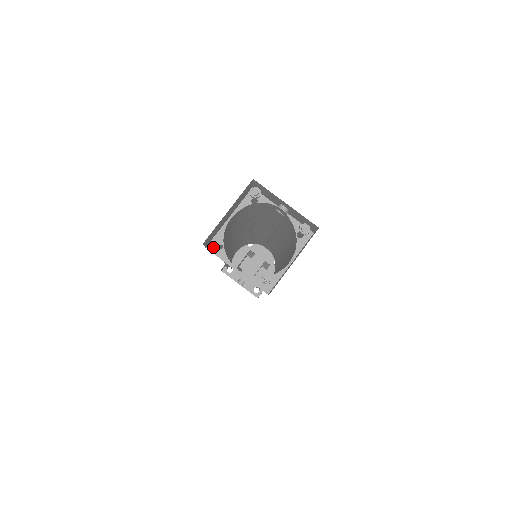
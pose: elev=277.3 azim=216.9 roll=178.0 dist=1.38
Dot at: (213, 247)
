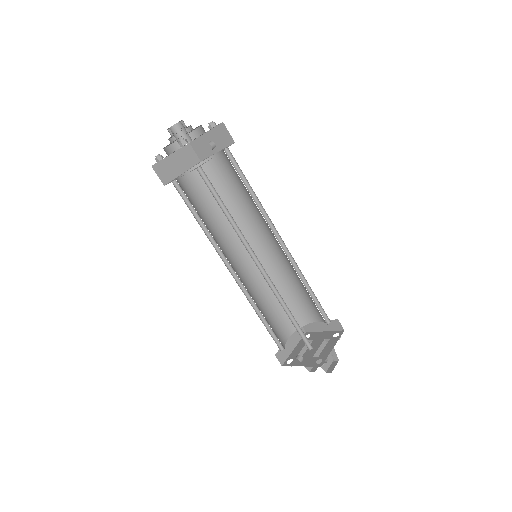
Dot at: occluded
